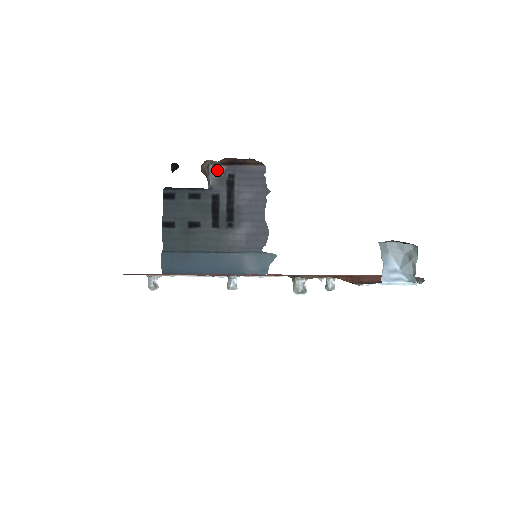
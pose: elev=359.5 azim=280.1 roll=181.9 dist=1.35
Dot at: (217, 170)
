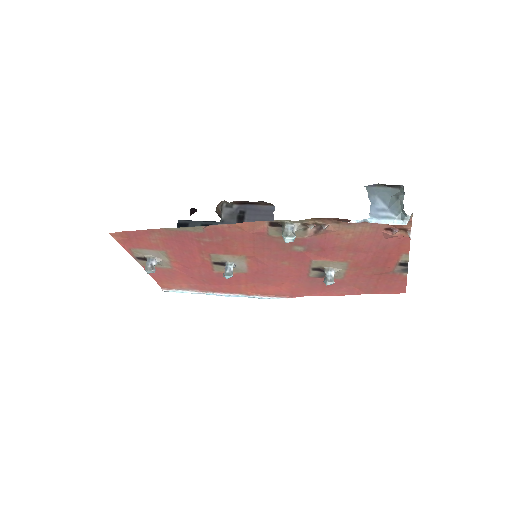
Dot at: (230, 207)
